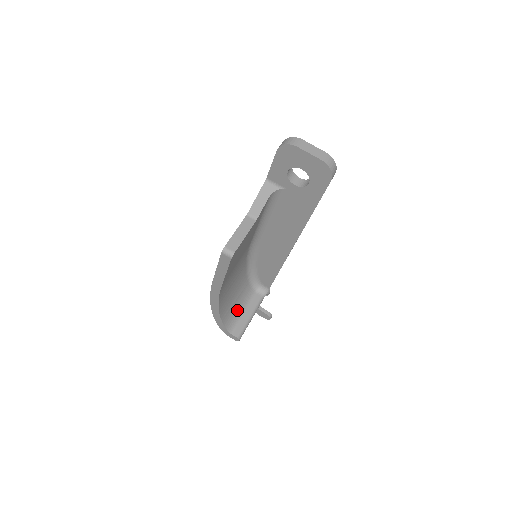
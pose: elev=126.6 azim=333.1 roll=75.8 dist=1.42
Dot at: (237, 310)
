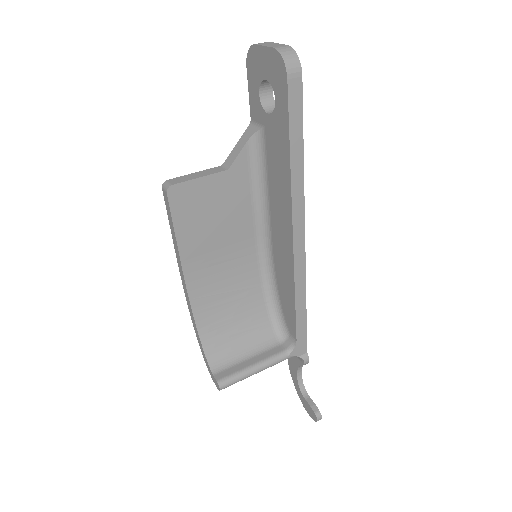
Dot at: (238, 350)
